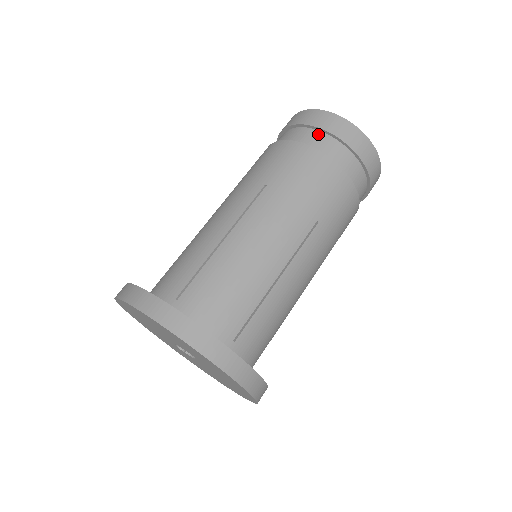
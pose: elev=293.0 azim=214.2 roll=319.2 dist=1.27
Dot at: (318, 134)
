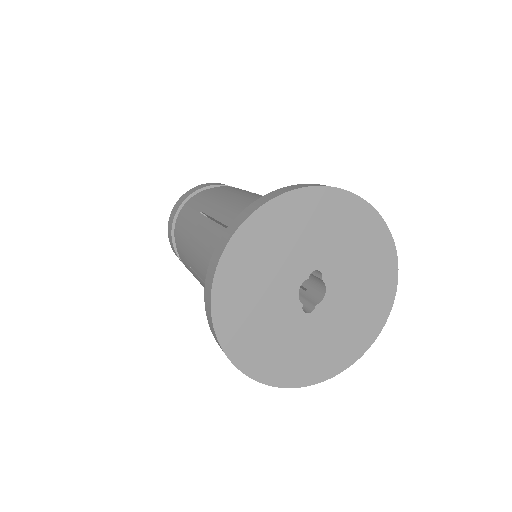
Dot at: (191, 199)
